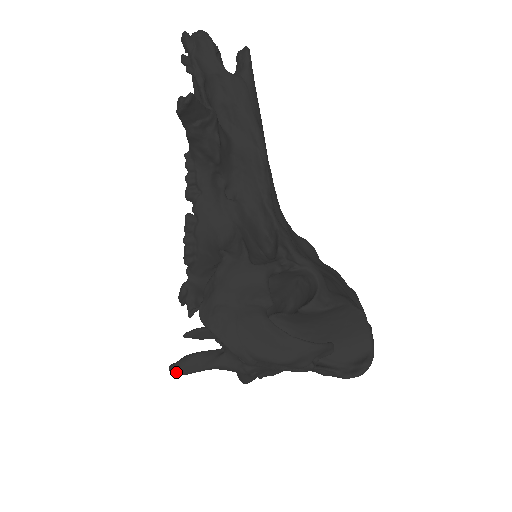
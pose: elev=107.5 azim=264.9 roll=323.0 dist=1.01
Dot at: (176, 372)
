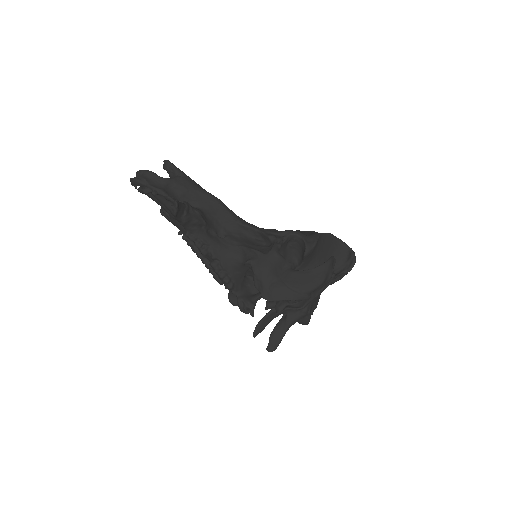
Dot at: (273, 349)
